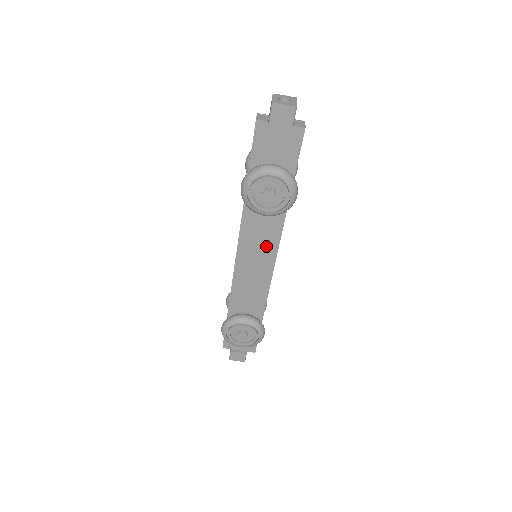
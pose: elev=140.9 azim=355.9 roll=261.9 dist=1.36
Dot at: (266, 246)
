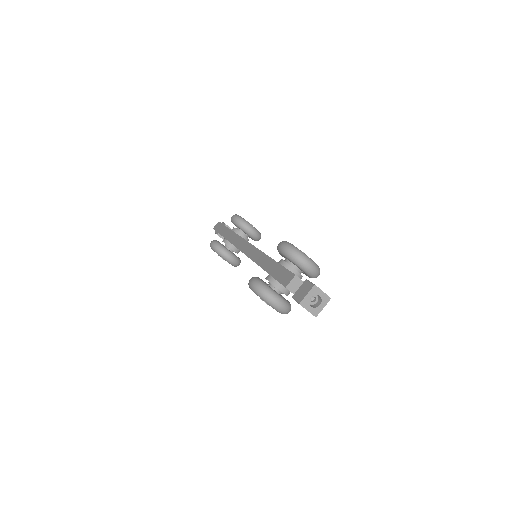
Dot at: occluded
